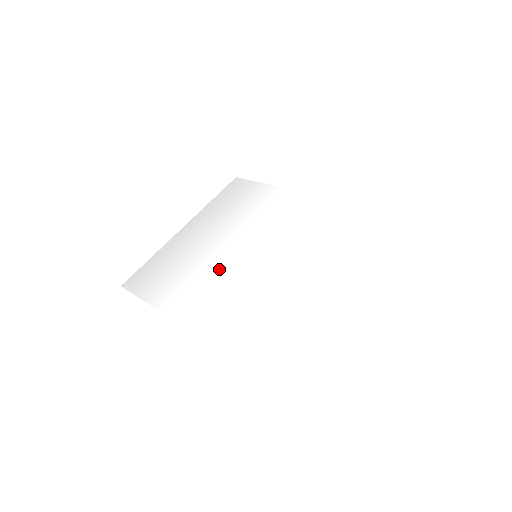
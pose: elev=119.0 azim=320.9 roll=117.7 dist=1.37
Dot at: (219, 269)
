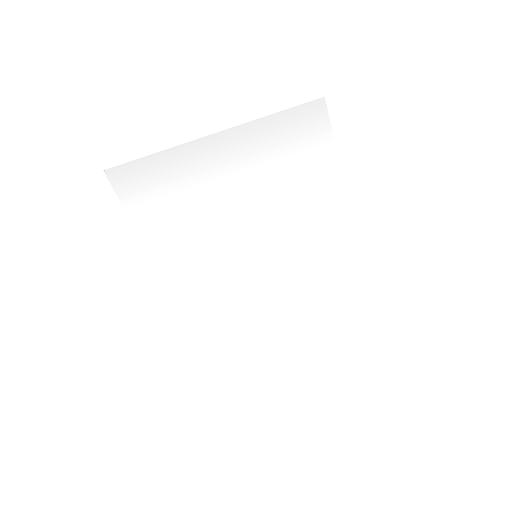
Dot at: (218, 243)
